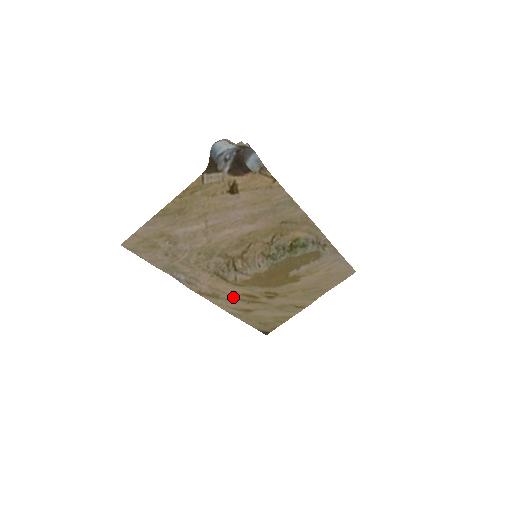
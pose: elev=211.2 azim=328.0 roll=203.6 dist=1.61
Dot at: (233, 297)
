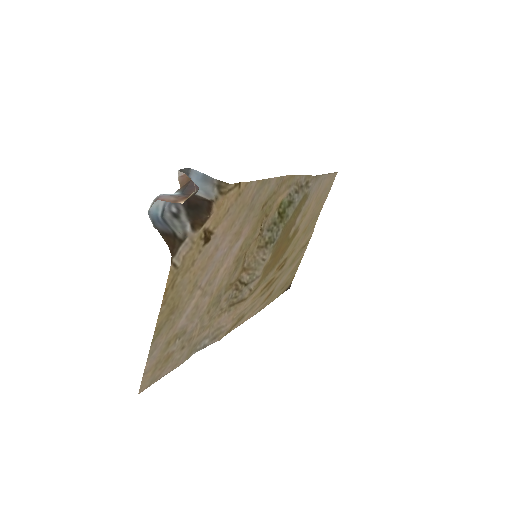
Dot at: (254, 302)
